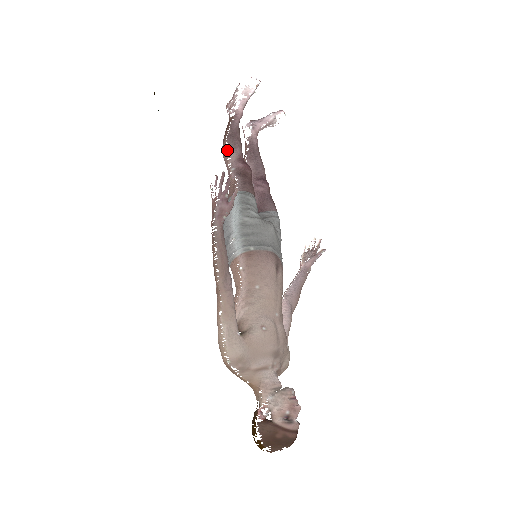
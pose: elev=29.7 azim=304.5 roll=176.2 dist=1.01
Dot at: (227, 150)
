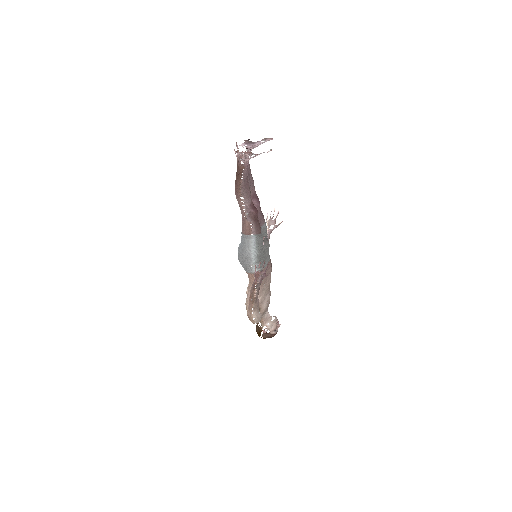
Dot at: (242, 199)
